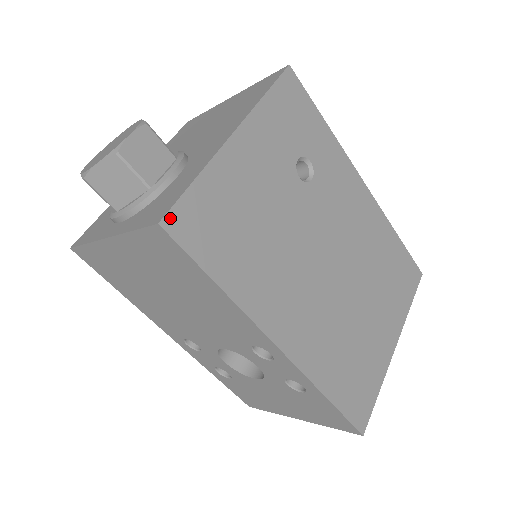
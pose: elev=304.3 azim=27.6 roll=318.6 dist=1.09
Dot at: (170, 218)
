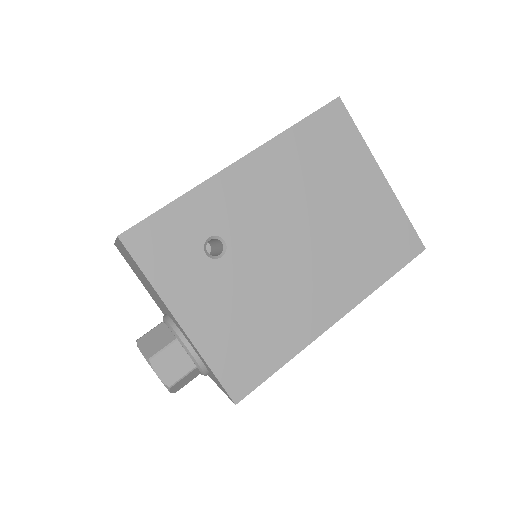
Dot at: (233, 395)
